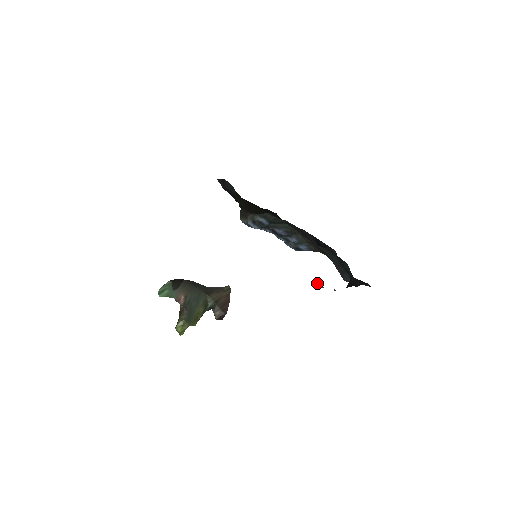
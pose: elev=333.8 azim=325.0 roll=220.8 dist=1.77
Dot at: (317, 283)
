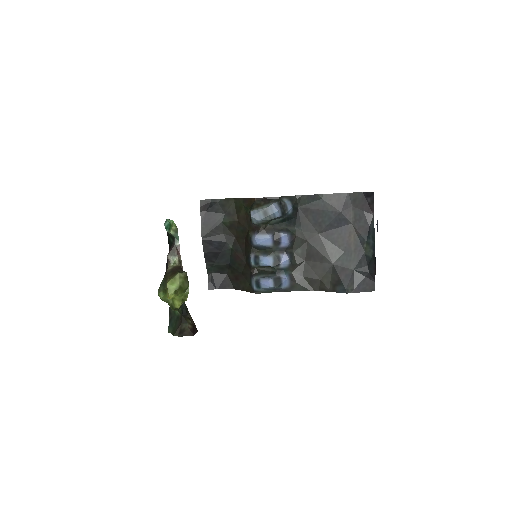
Dot at: (377, 221)
